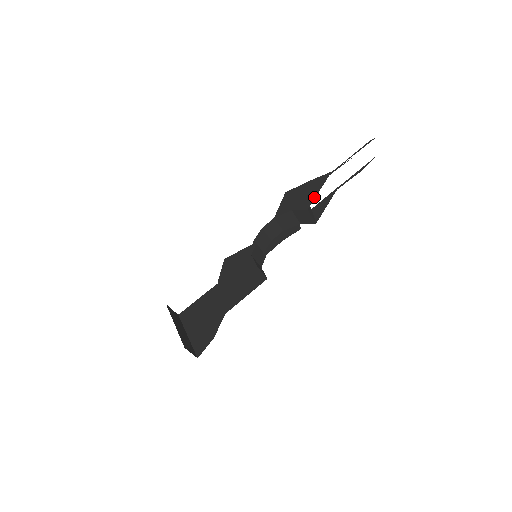
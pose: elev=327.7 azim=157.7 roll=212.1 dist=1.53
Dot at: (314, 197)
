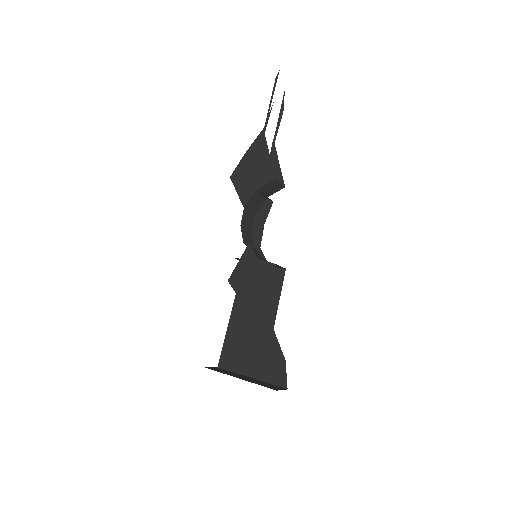
Dot at: (270, 163)
